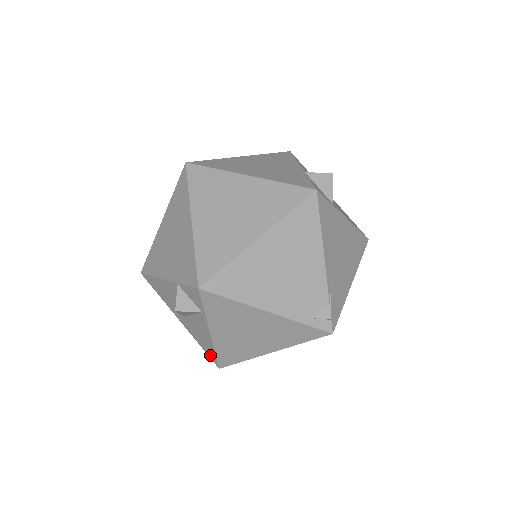
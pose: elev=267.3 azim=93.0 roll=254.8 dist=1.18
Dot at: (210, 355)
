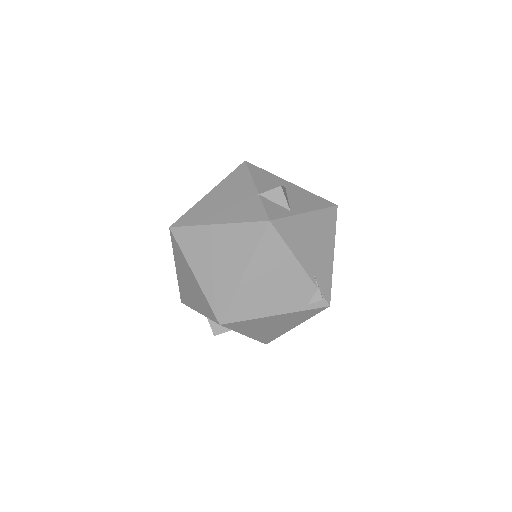
Dot at: occluded
